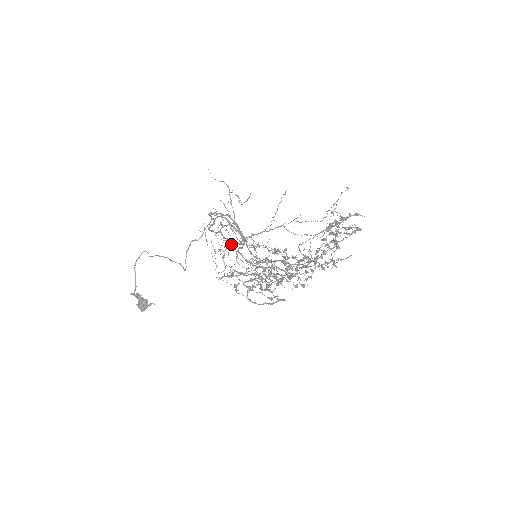
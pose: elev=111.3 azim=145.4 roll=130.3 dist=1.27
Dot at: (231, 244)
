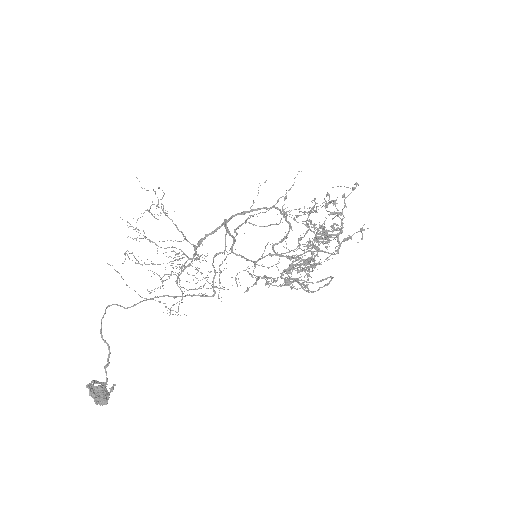
Dot at: occluded
